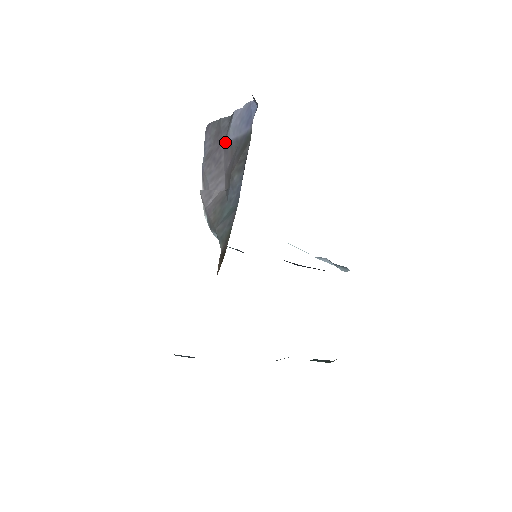
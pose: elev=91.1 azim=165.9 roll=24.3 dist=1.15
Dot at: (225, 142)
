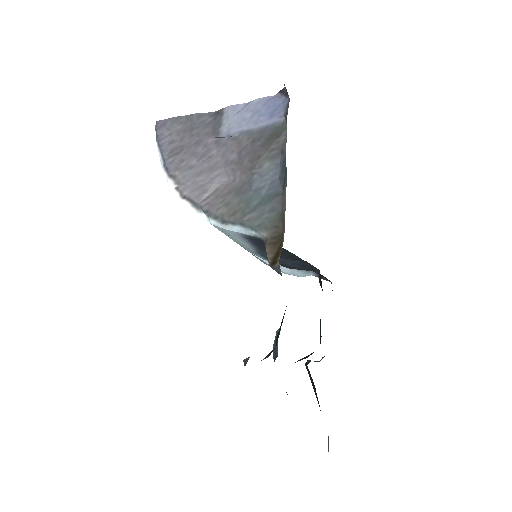
Dot at: (217, 135)
